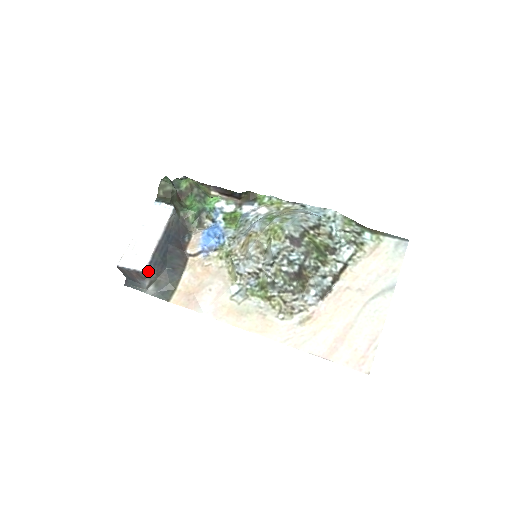
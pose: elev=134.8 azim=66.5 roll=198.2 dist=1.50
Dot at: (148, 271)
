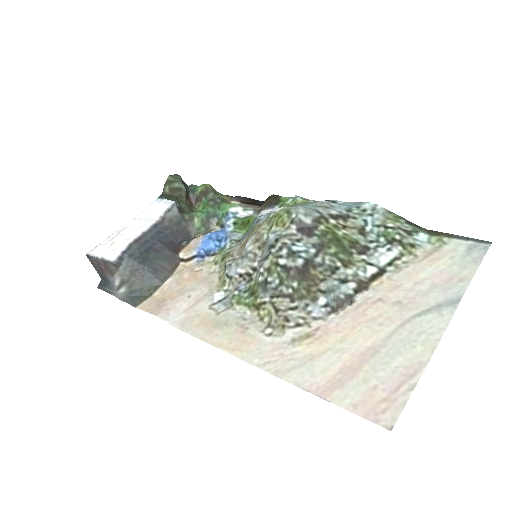
Dot at: (119, 264)
